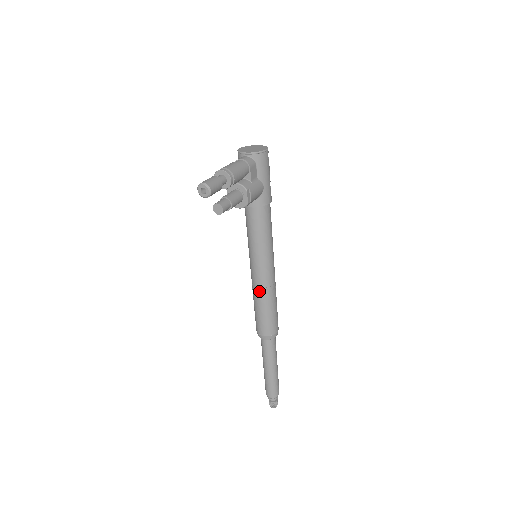
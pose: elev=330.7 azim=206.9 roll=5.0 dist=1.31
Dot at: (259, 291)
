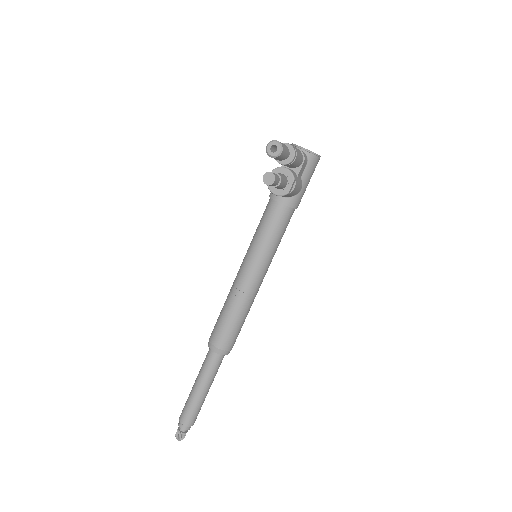
Dot at: (239, 295)
